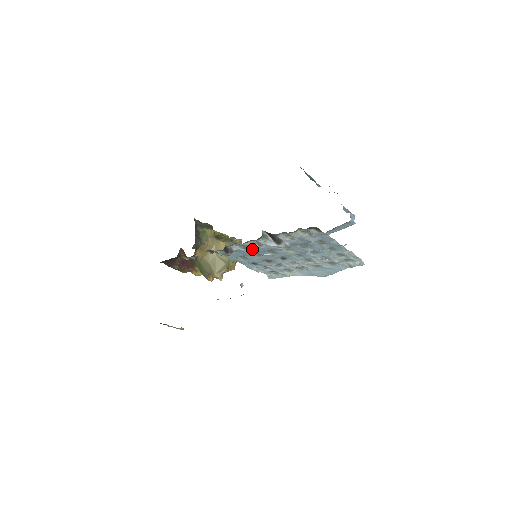
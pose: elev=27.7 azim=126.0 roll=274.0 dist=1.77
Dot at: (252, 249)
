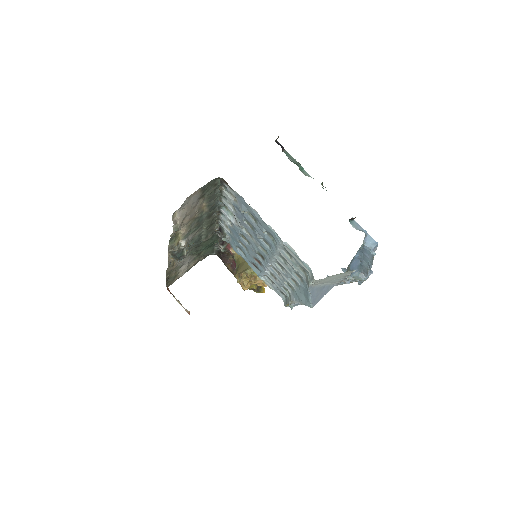
Dot at: (233, 231)
